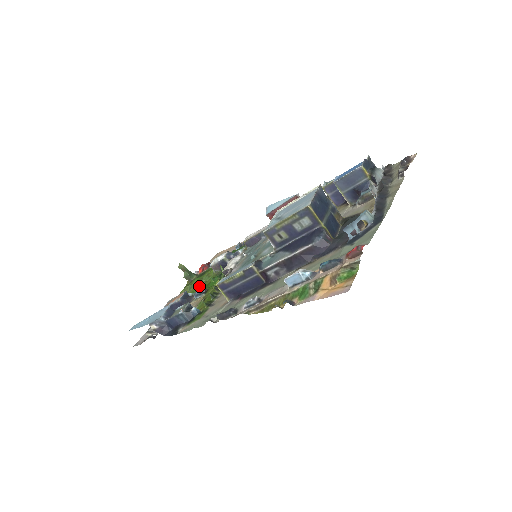
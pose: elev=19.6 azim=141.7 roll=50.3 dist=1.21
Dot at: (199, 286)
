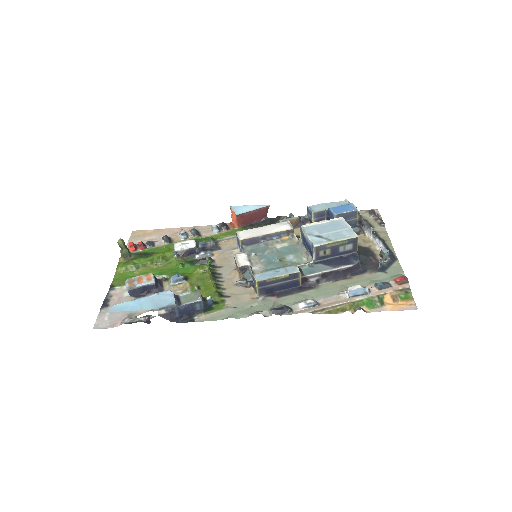
Dot at: (153, 268)
